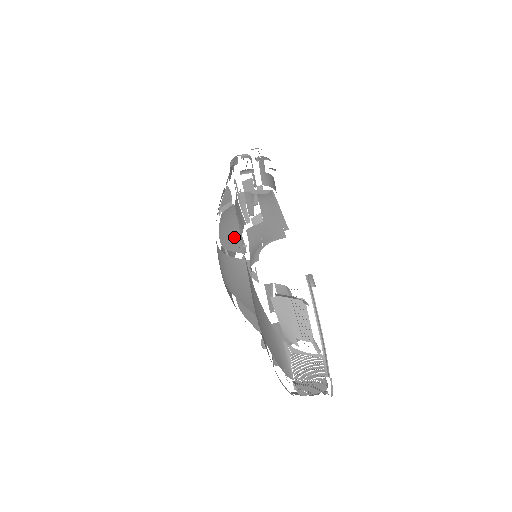
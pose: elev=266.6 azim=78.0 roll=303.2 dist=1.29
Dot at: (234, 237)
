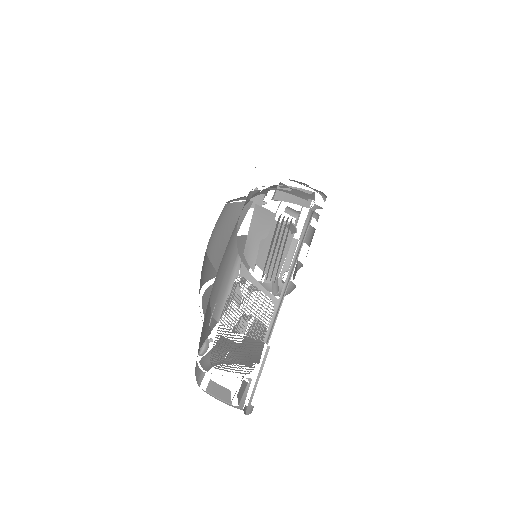
Dot at: occluded
